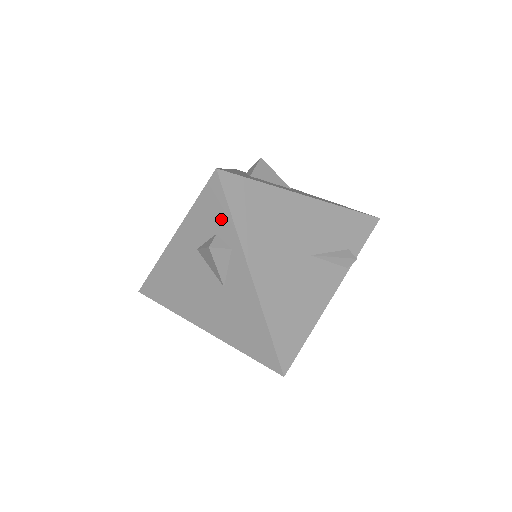
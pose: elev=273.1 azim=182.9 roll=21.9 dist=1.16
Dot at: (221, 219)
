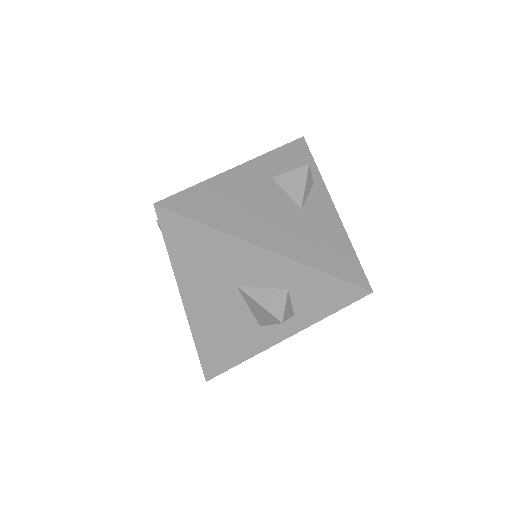
Dot at: (305, 163)
